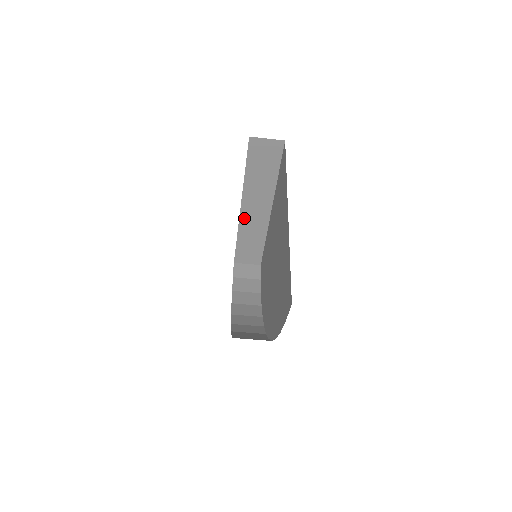
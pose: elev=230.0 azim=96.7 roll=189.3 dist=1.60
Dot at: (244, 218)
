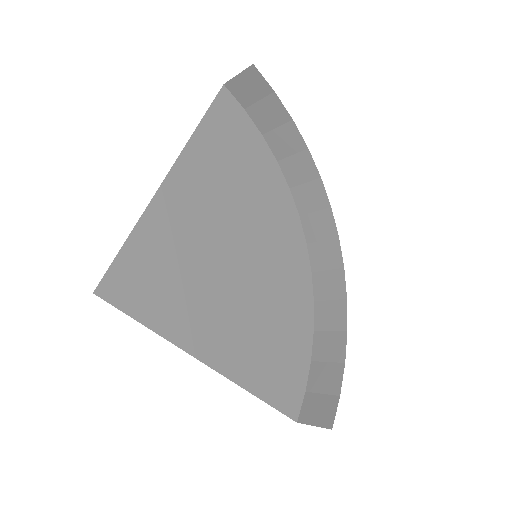
Dot at: occluded
